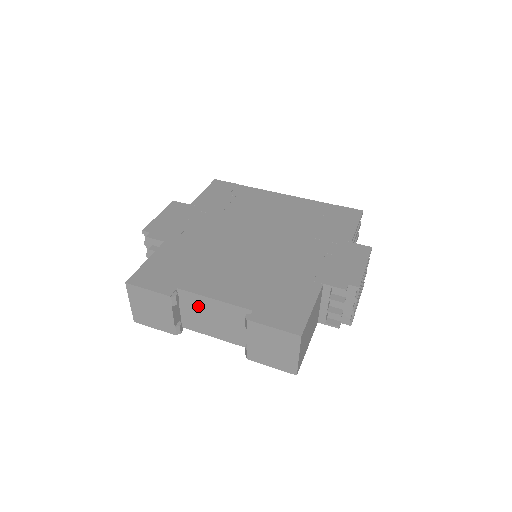
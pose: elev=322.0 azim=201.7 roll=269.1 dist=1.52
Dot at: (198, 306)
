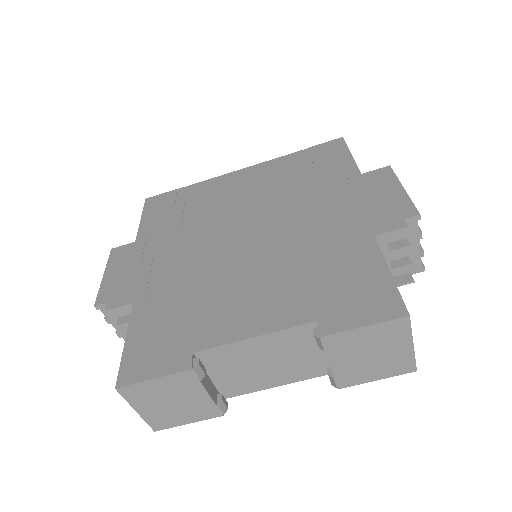
Dot at: (234, 359)
